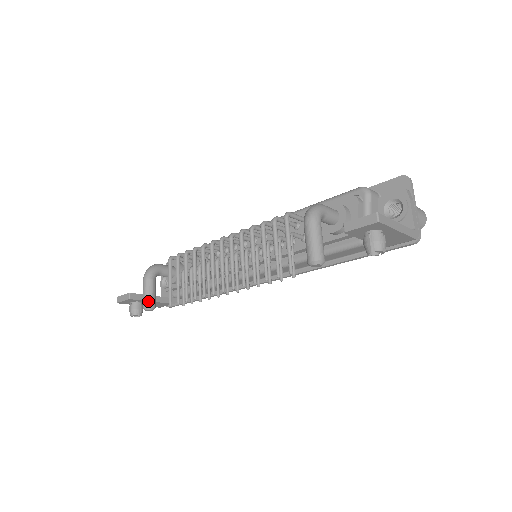
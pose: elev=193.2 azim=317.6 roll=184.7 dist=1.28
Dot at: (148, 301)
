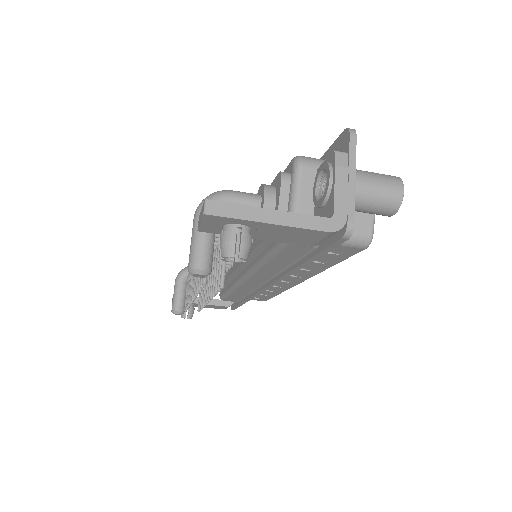
Dot at: (174, 305)
